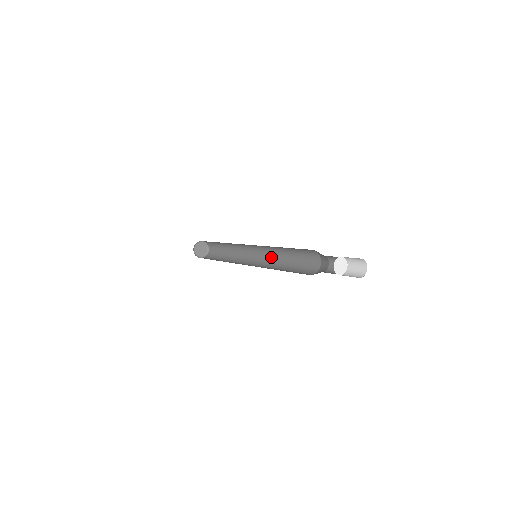
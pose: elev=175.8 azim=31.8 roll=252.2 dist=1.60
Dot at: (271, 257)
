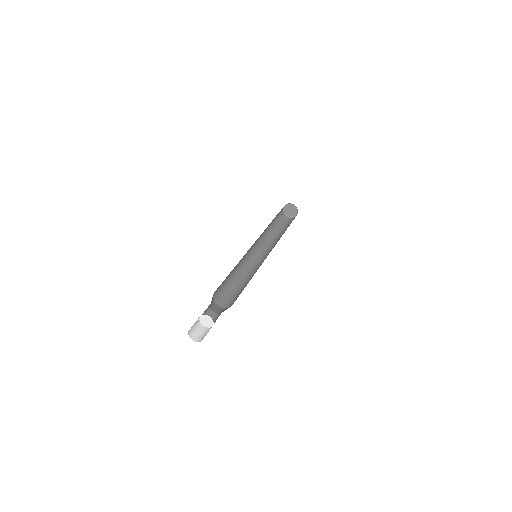
Dot at: occluded
